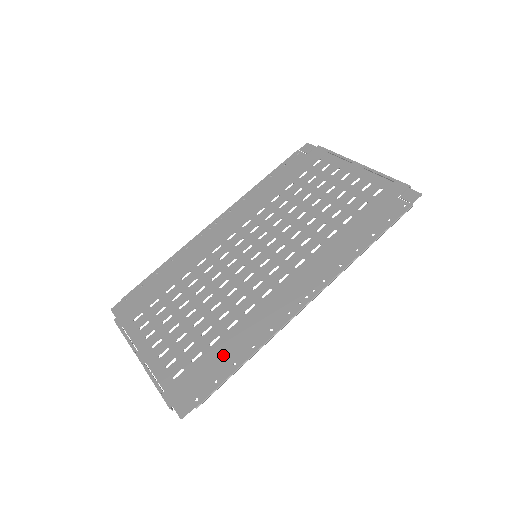
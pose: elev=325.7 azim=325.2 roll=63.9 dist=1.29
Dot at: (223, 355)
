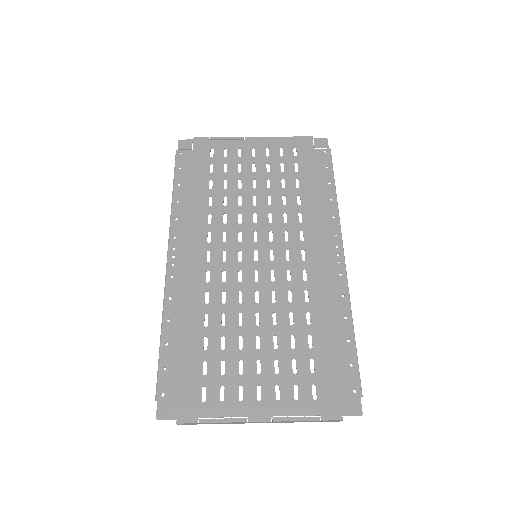
Dot at: (332, 344)
